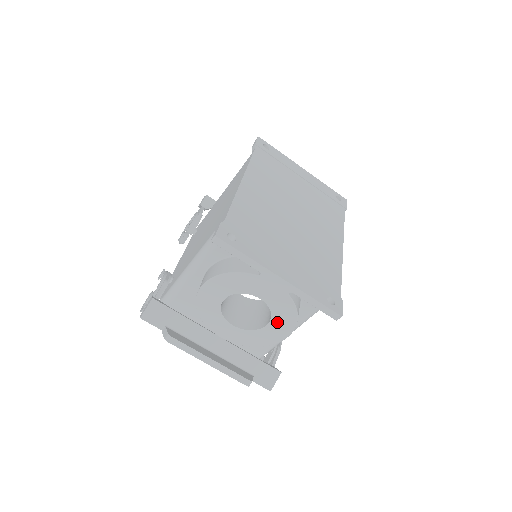
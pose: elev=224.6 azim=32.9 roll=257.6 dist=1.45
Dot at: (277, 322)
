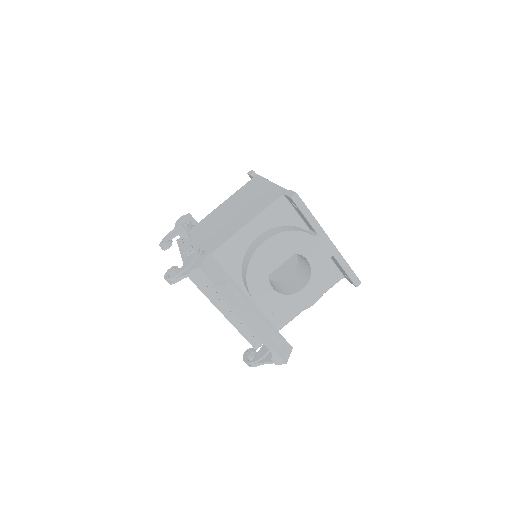
Dot at: (312, 286)
